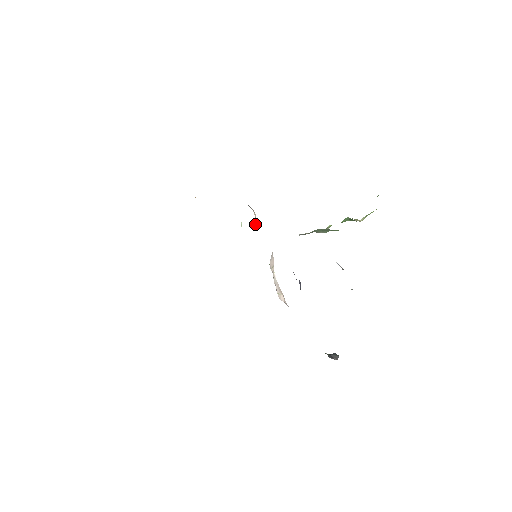
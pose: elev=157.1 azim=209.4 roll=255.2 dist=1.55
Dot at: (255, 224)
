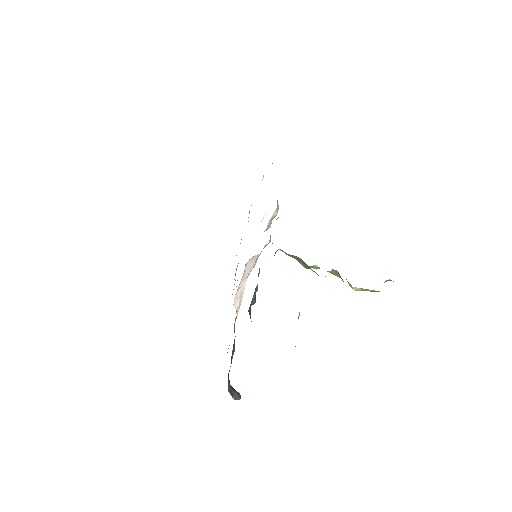
Dot at: (269, 222)
